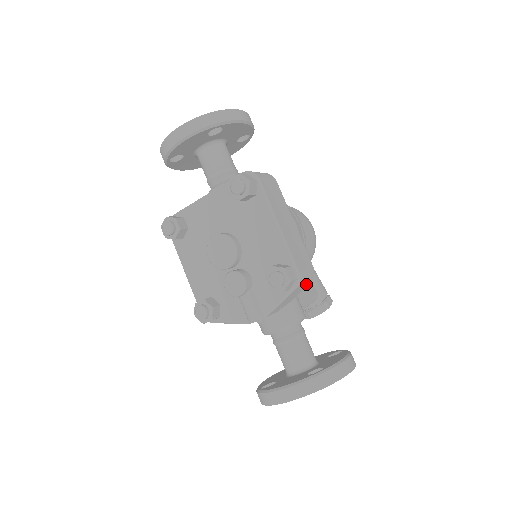
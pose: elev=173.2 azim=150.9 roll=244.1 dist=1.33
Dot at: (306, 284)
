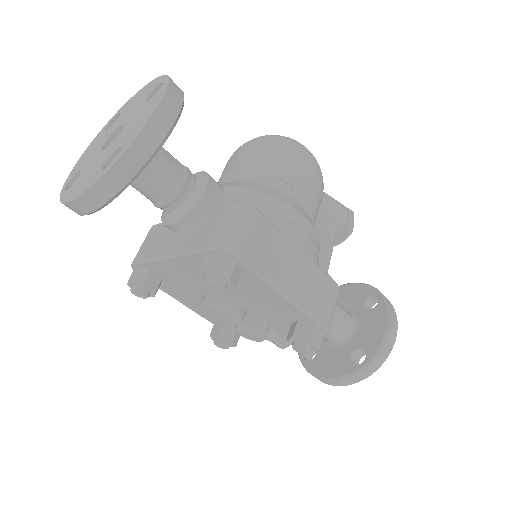
Dot at: occluded
